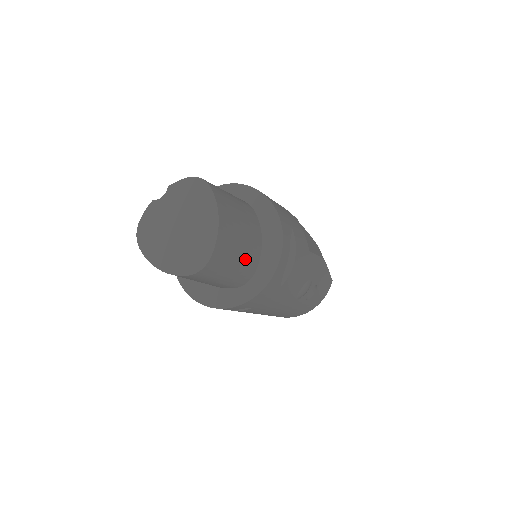
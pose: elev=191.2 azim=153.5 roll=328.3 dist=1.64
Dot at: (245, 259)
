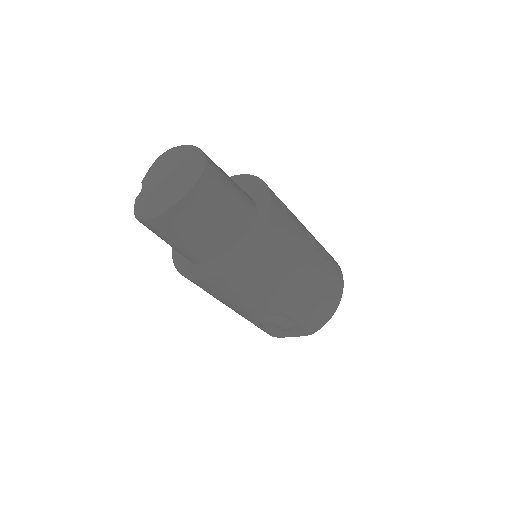
Dot at: occluded
